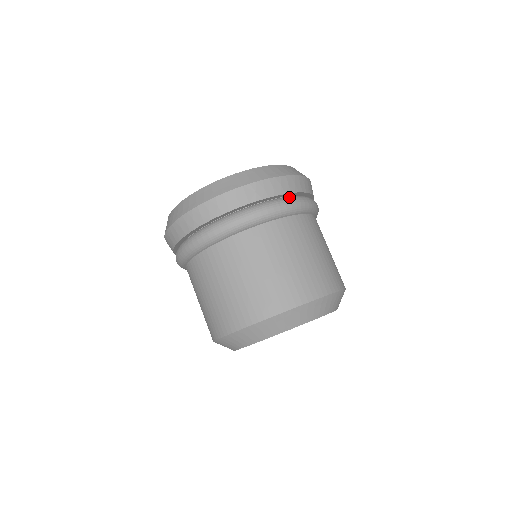
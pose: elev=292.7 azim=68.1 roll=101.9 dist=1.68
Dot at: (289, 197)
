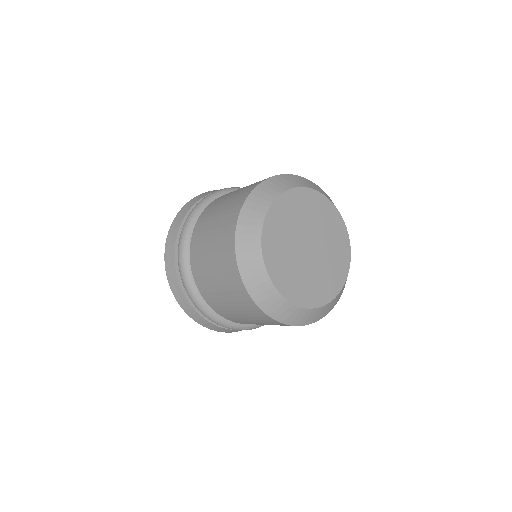
Dot at: occluded
